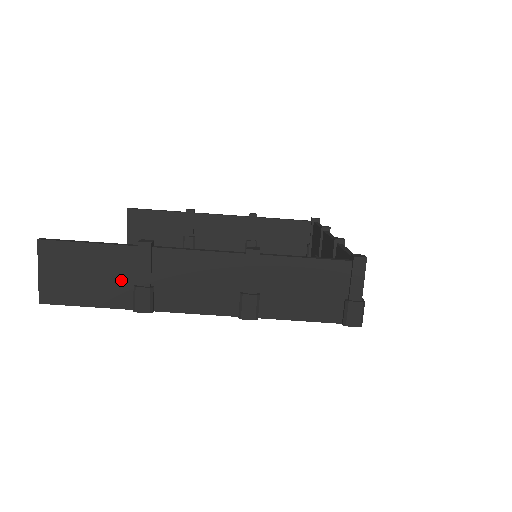
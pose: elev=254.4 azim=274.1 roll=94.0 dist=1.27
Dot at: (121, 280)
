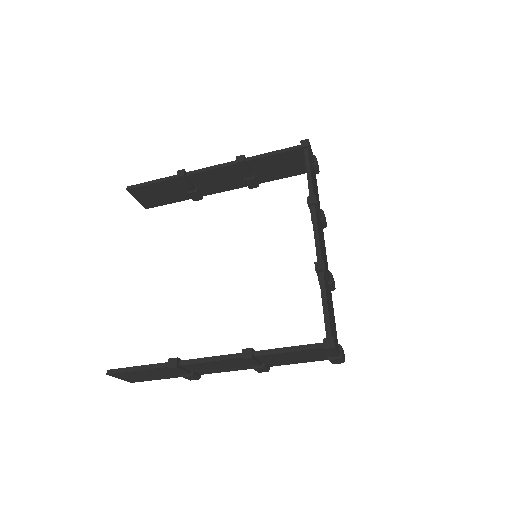
Dot at: (171, 373)
